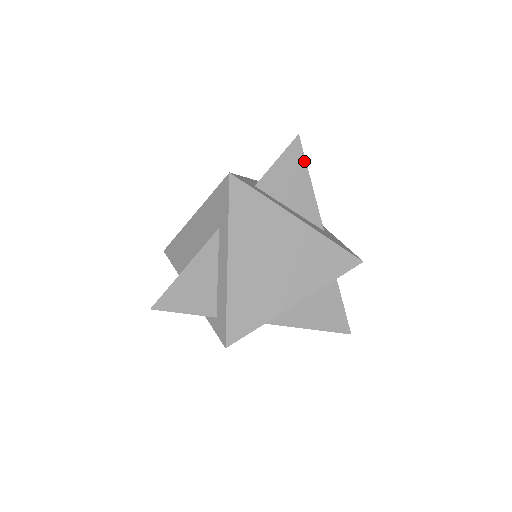
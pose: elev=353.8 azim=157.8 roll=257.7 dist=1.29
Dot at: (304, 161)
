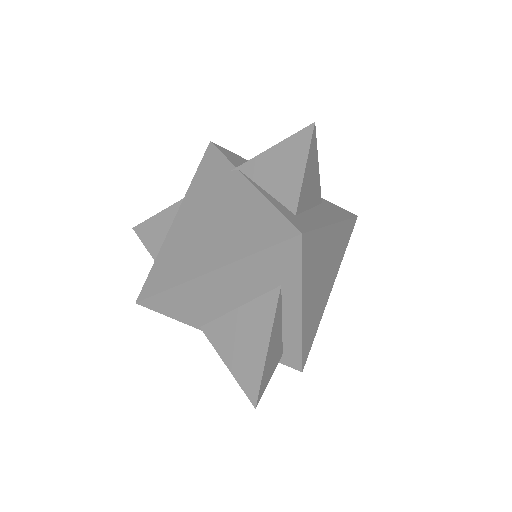
Dot at: (316, 149)
